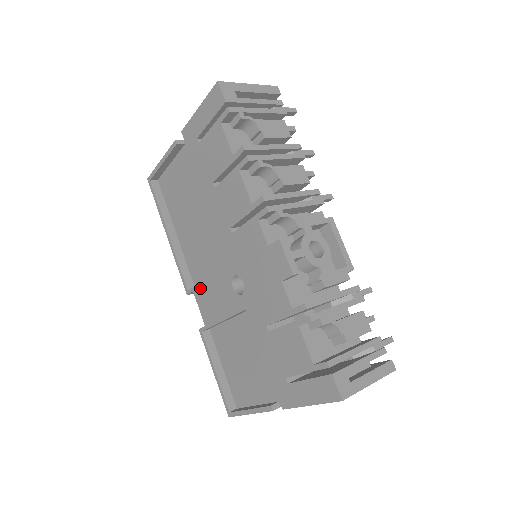
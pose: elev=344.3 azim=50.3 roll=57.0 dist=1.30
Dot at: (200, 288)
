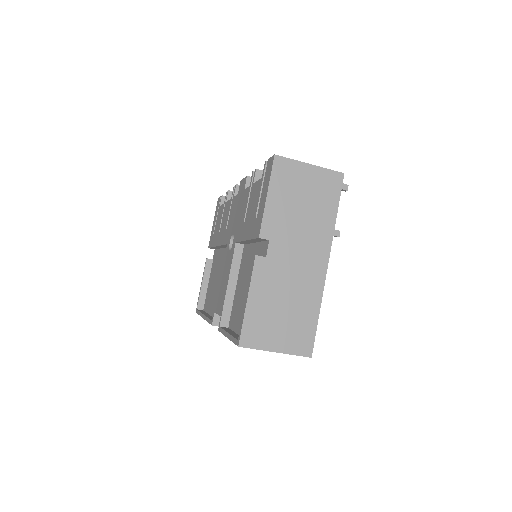
Dot at: (217, 298)
